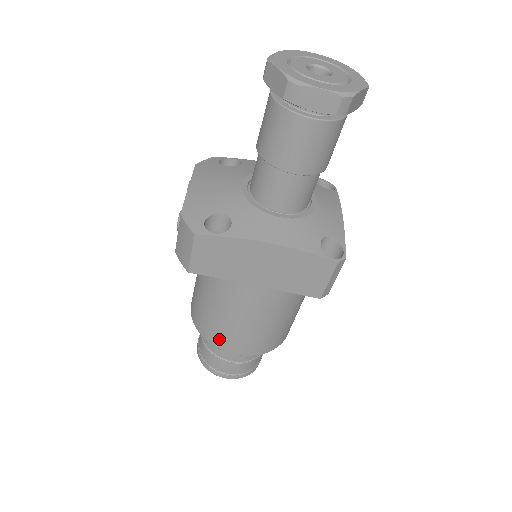
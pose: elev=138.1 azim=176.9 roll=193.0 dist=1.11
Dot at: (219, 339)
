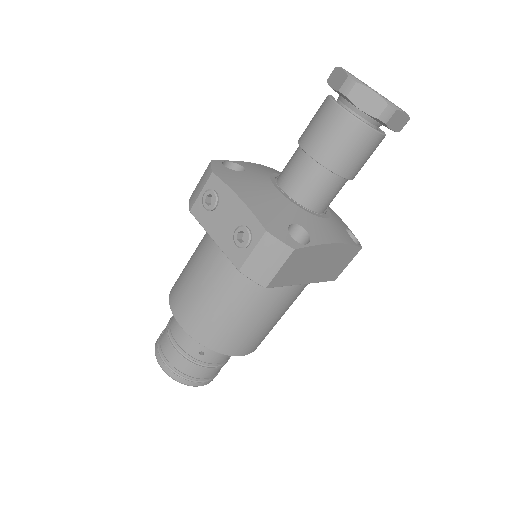
Dot at: (237, 346)
